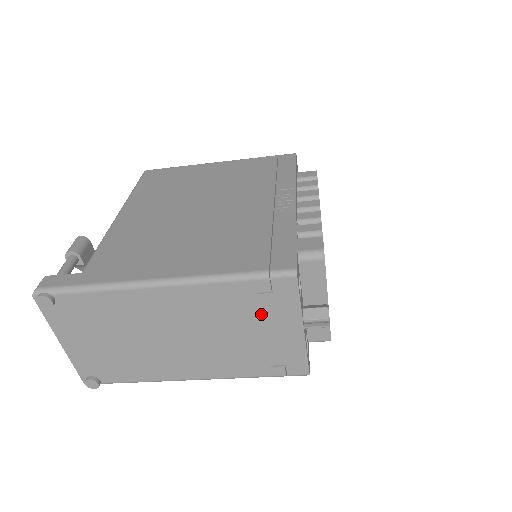
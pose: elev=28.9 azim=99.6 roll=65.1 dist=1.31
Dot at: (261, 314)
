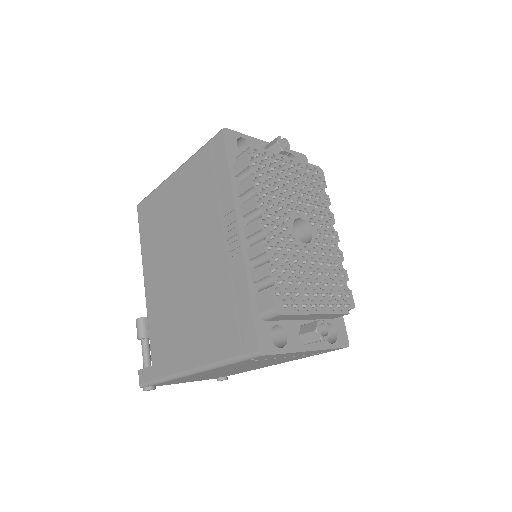
Dot at: (269, 359)
